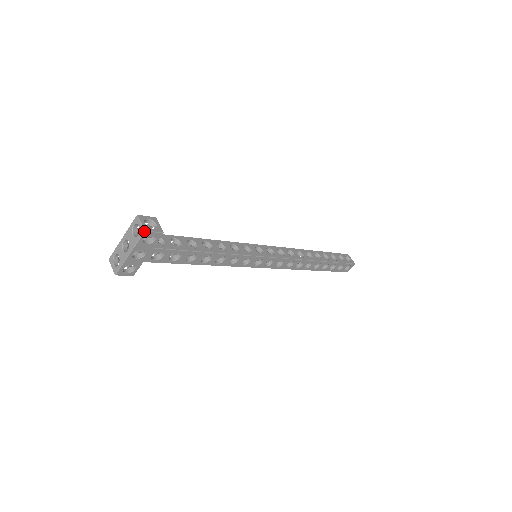
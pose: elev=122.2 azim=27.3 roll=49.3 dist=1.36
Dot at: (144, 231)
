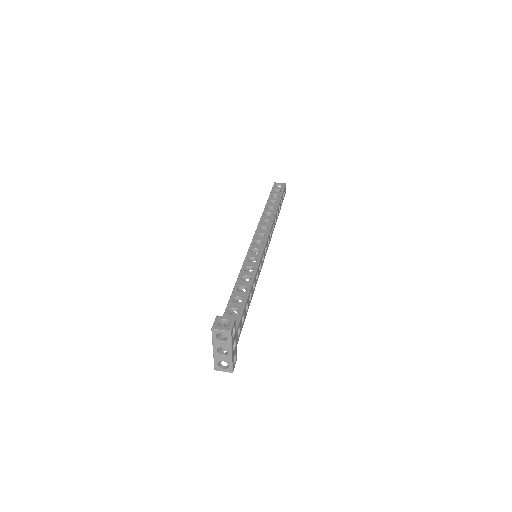
Dot at: (230, 332)
